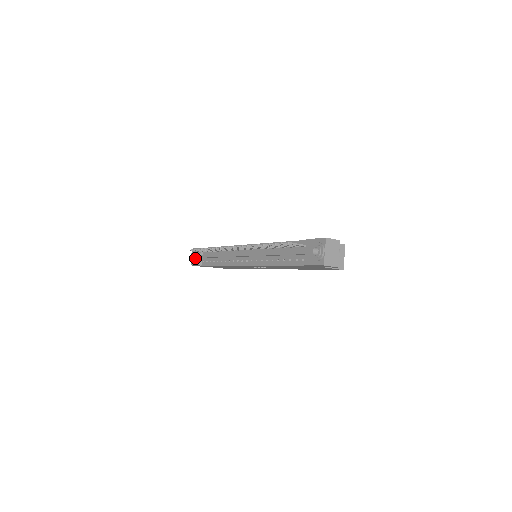
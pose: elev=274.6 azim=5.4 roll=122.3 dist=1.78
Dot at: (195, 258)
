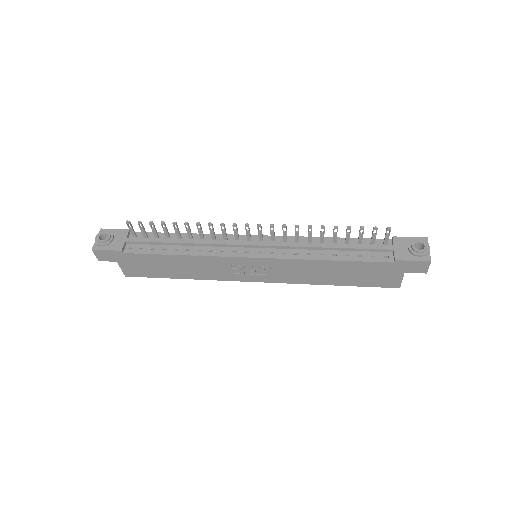
Dot at: (111, 240)
